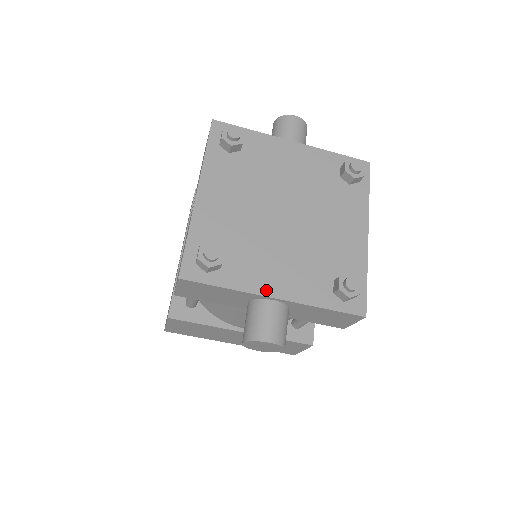
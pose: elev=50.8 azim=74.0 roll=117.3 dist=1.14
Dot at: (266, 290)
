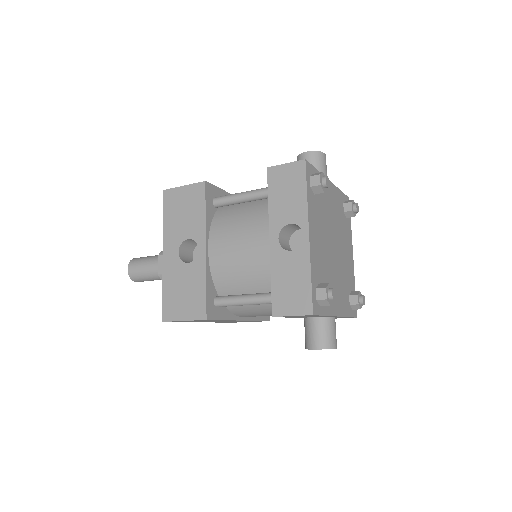
Dot at: (336, 311)
